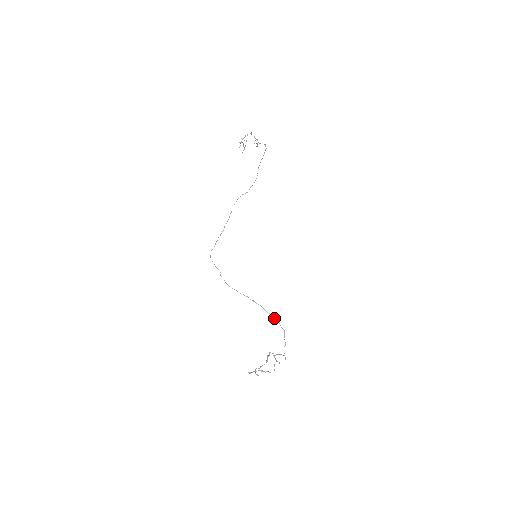
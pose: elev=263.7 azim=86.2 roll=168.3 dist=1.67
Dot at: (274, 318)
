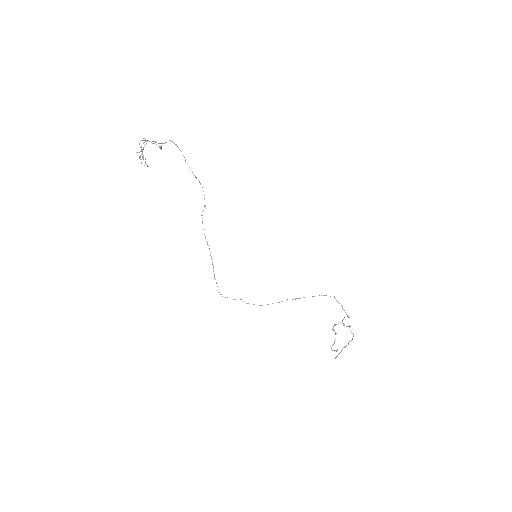
Dot at: occluded
